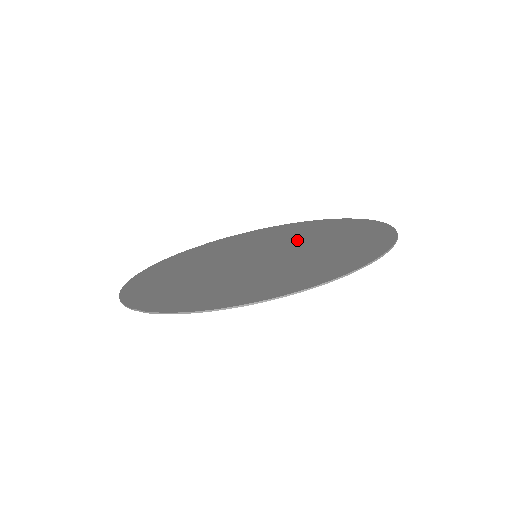
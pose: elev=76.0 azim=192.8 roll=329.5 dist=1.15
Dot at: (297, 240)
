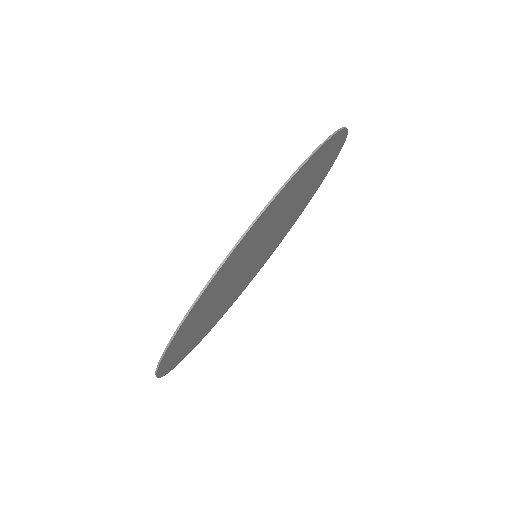
Dot at: occluded
